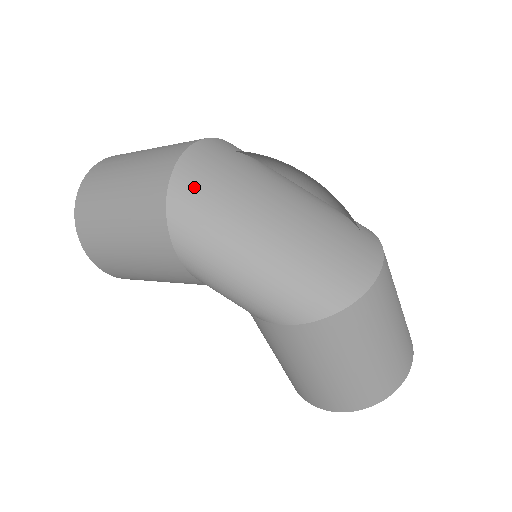
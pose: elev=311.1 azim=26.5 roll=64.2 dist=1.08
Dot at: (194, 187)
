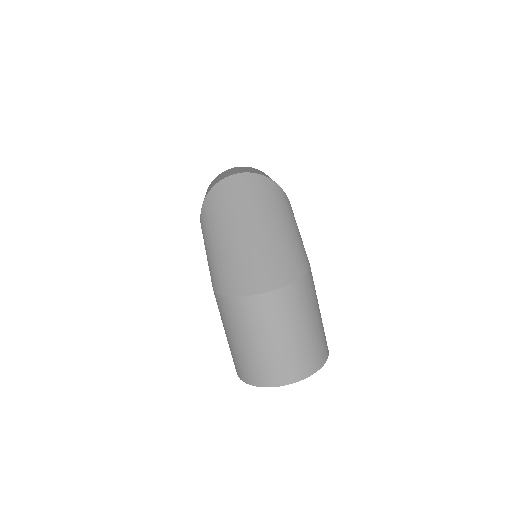
Dot at: (221, 194)
